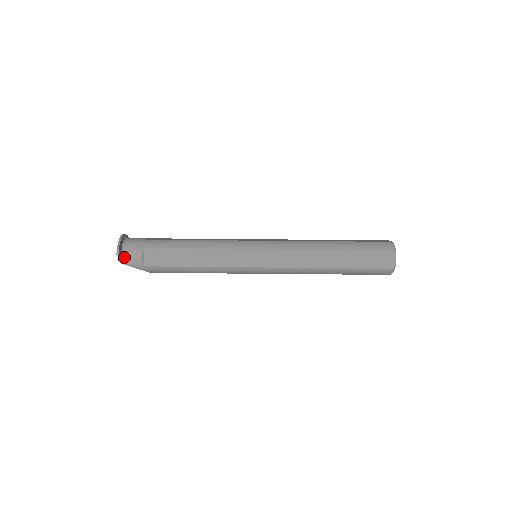
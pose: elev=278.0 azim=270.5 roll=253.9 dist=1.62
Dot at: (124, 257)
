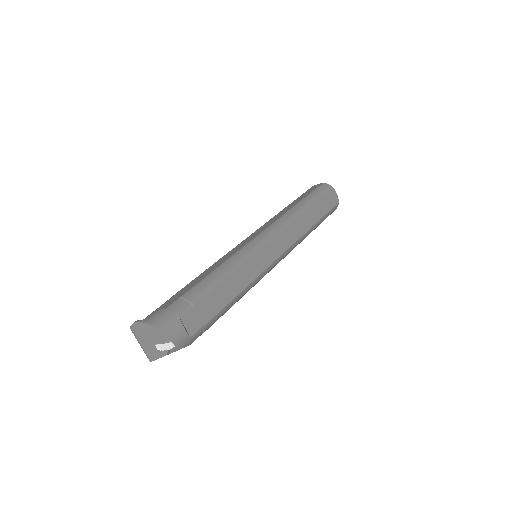
Dot at: occluded
